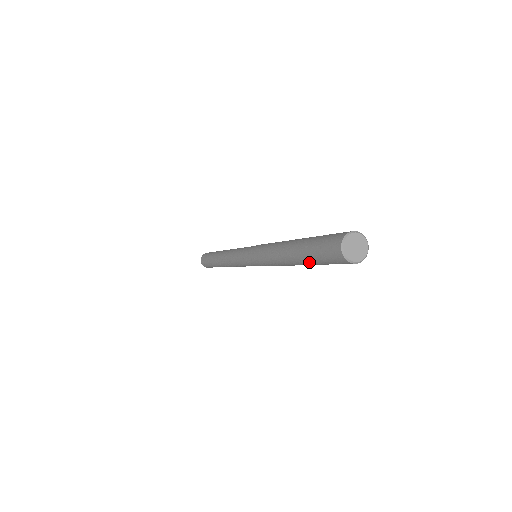
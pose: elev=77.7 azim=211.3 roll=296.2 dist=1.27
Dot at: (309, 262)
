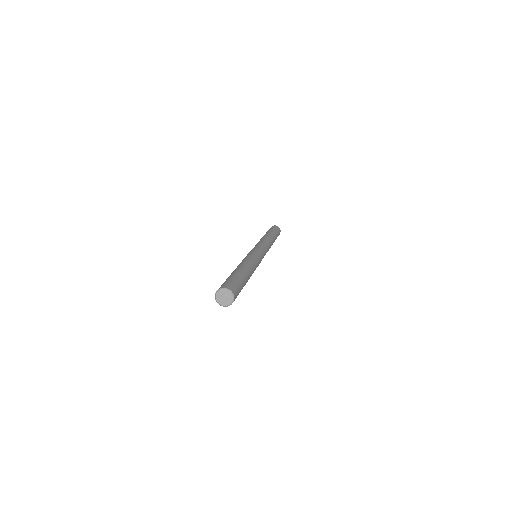
Dot at: occluded
